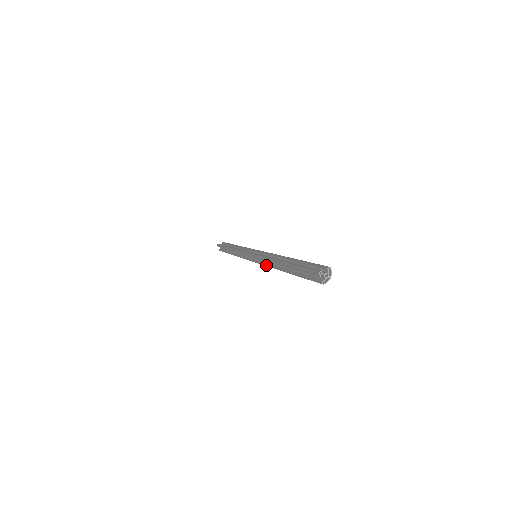
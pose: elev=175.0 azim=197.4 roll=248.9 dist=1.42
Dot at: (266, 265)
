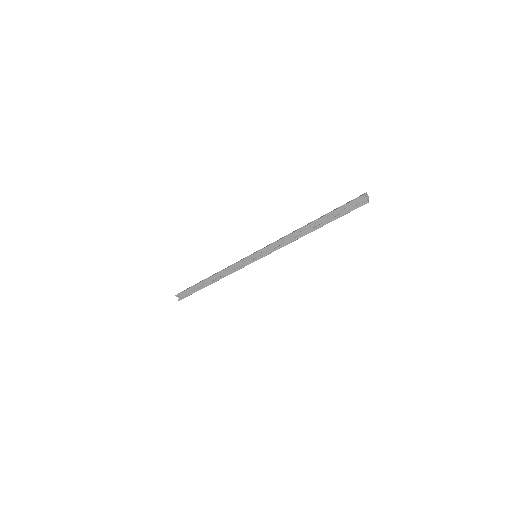
Dot at: (280, 247)
